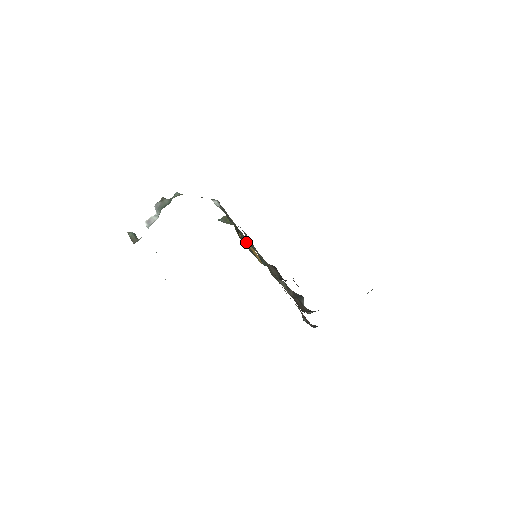
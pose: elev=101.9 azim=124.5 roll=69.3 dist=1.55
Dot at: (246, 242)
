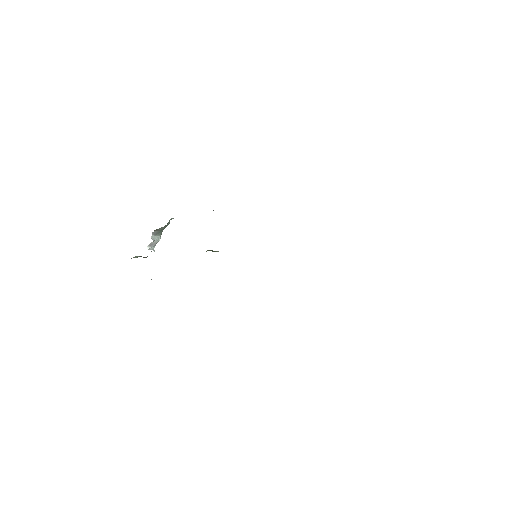
Dot at: occluded
